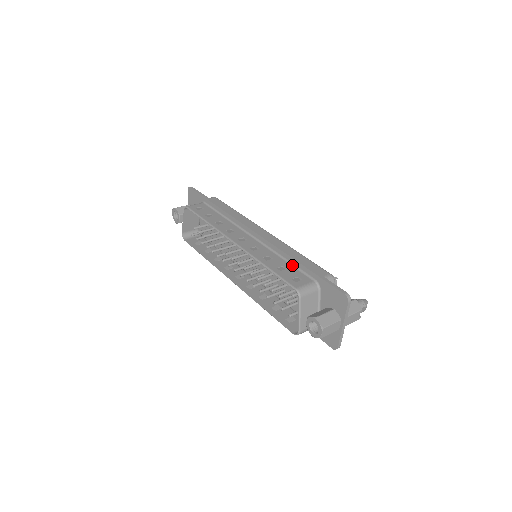
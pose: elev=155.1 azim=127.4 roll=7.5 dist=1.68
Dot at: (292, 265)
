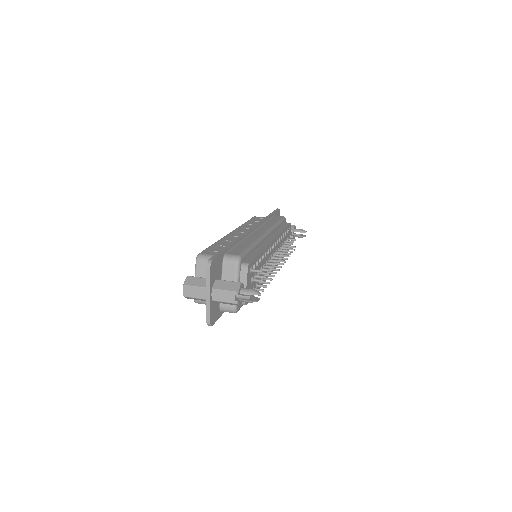
Dot at: occluded
